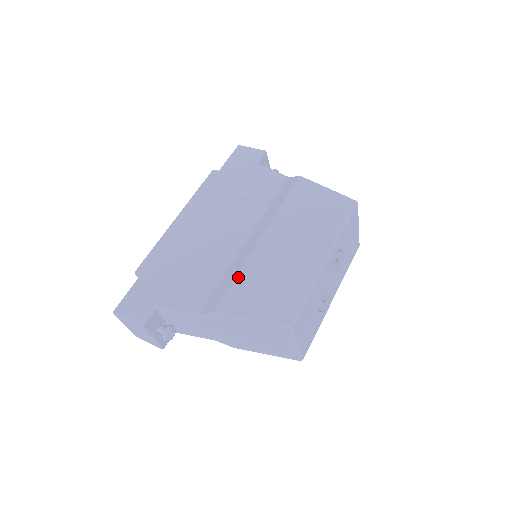
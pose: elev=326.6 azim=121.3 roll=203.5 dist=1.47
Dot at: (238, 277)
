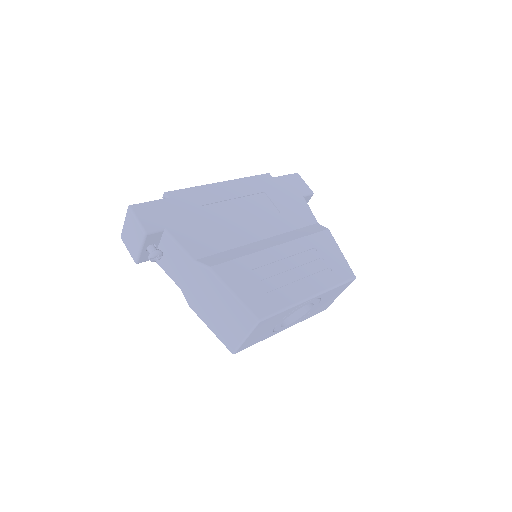
Dot at: (243, 258)
